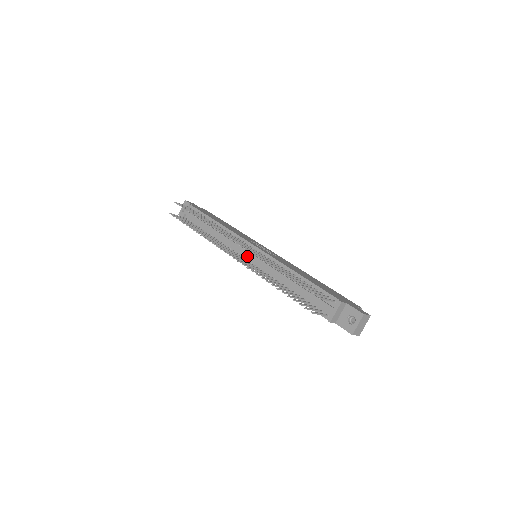
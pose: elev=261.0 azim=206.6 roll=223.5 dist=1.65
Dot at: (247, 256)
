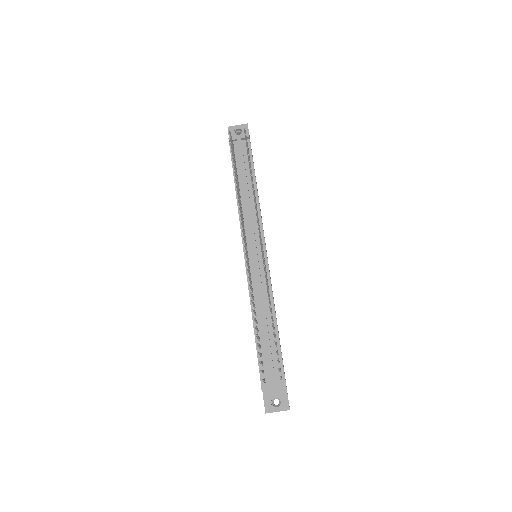
Dot at: (252, 252)
